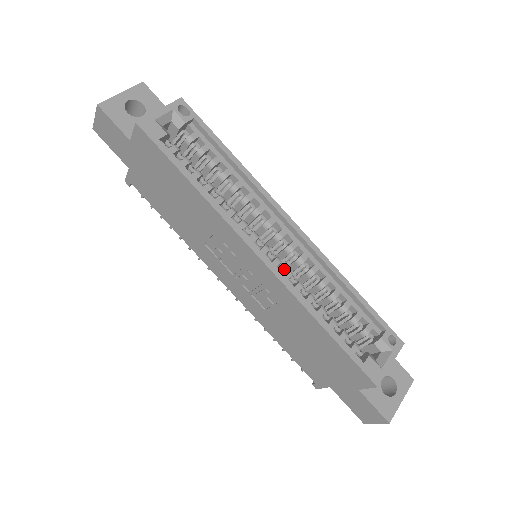
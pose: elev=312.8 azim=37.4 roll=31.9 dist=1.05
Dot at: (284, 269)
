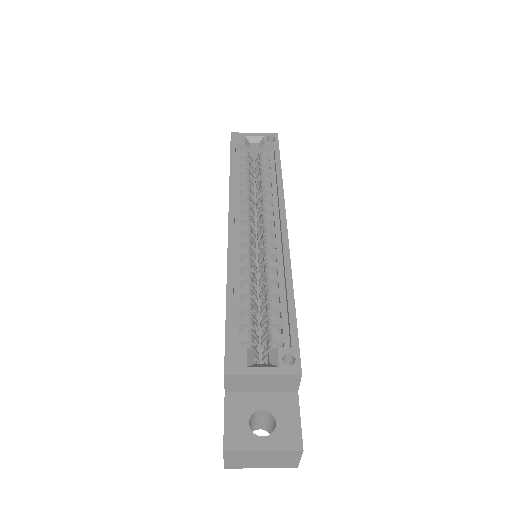
Dot at: (247, 249)
